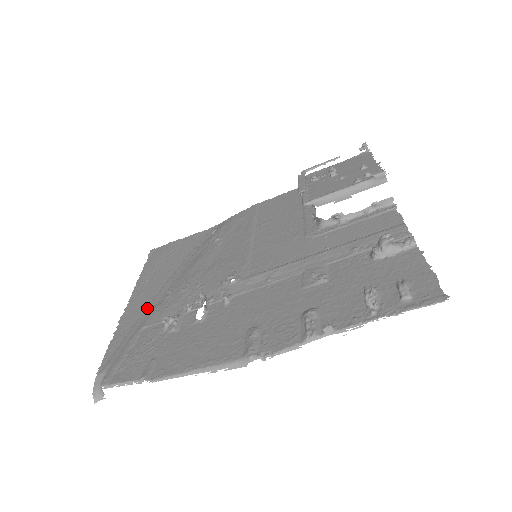
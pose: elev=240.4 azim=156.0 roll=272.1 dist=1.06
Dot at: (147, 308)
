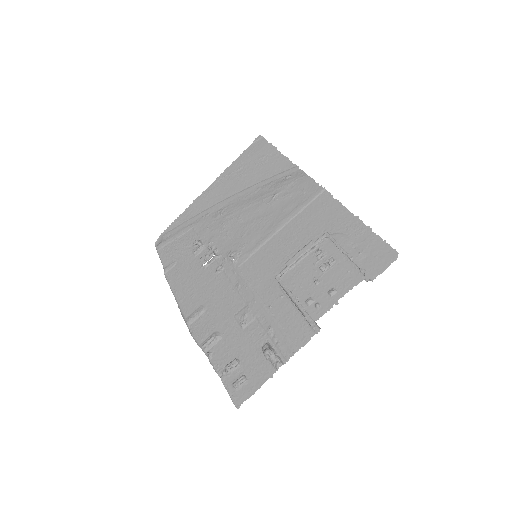
Dot at: (207, 210)
